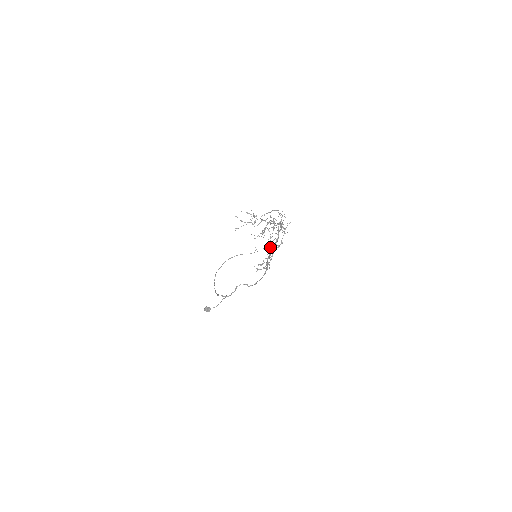
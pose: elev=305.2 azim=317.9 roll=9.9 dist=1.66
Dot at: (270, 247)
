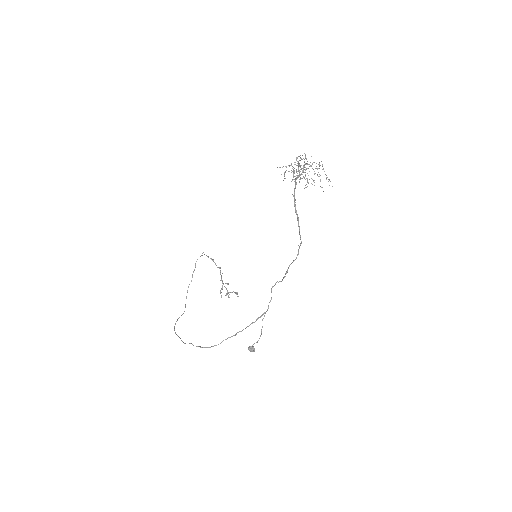
Dot at: occluded
